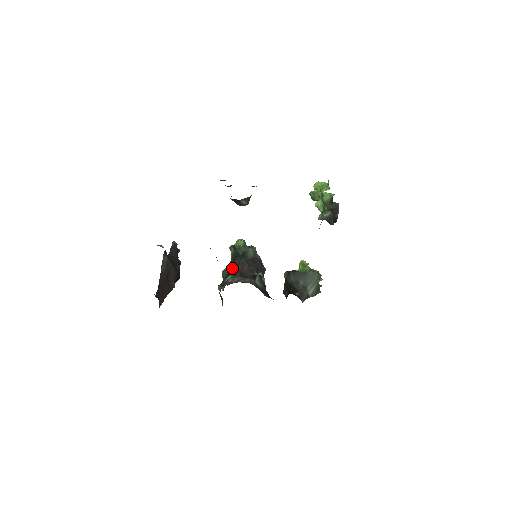
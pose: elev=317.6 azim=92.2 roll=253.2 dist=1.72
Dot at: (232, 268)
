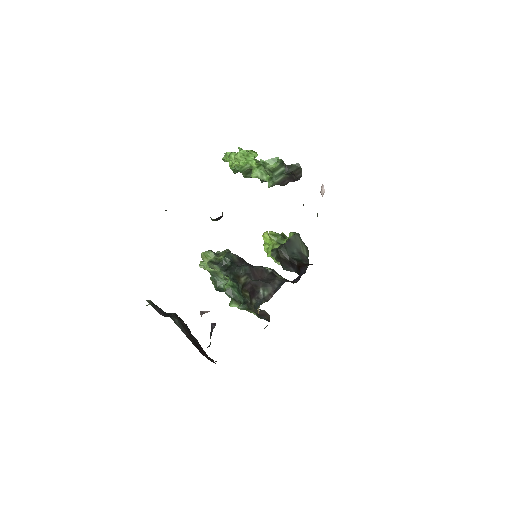
Dot at: (252, 282)
